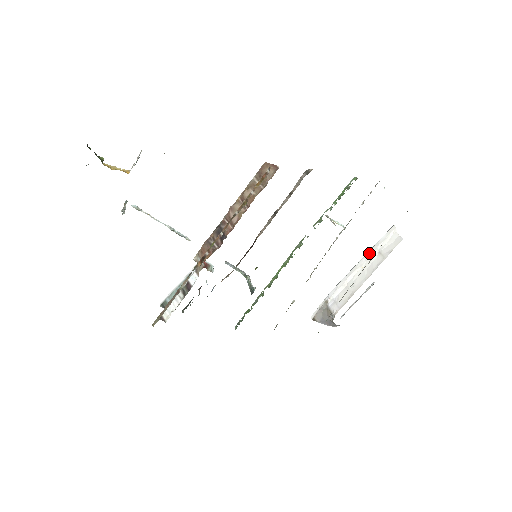
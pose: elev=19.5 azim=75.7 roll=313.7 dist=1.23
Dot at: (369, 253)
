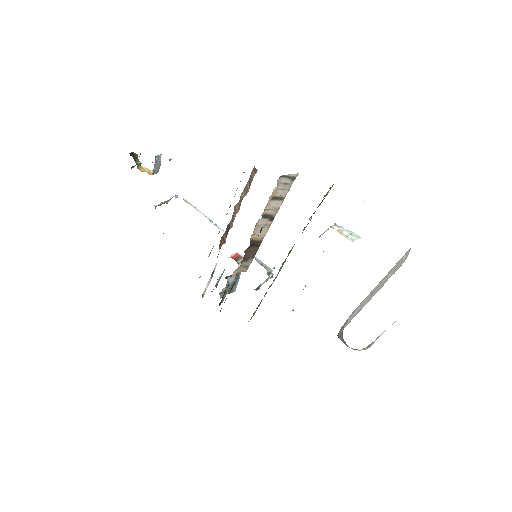
Dot at: (386, 275)
